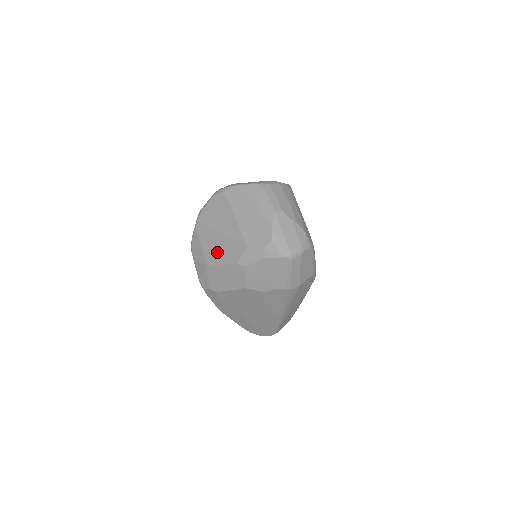
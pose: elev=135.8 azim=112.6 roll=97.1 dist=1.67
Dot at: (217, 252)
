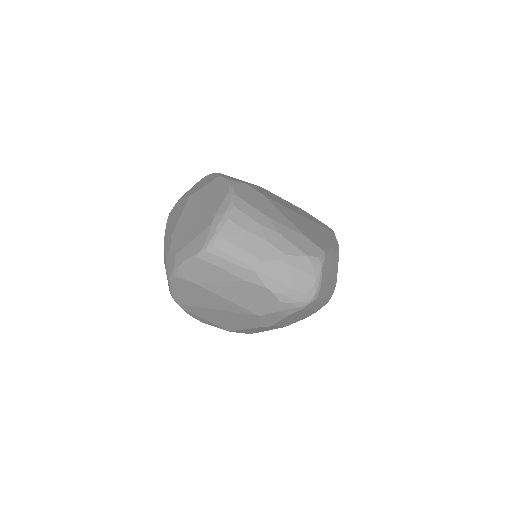
Dot at: (228, 322)
